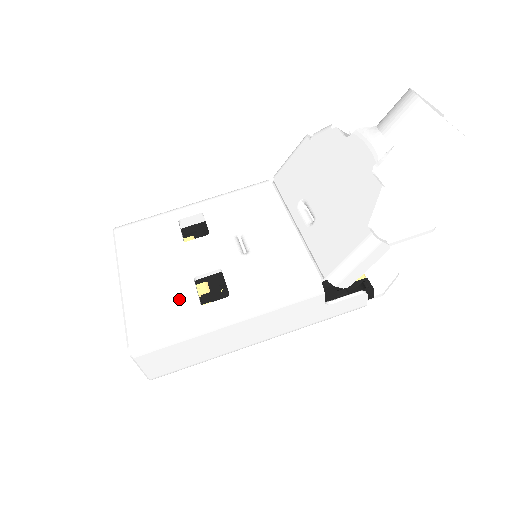
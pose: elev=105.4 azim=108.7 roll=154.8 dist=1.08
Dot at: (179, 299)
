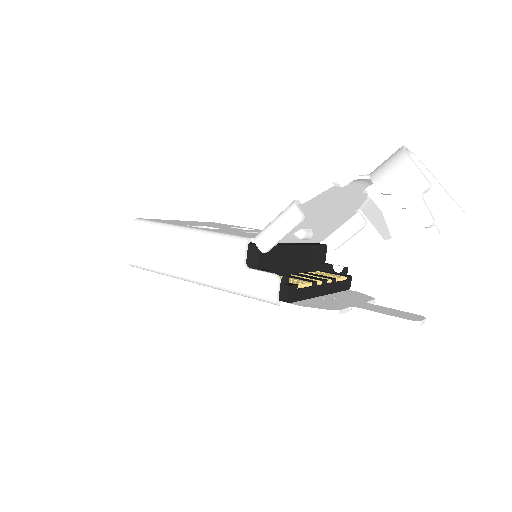
Dot at: occluded
